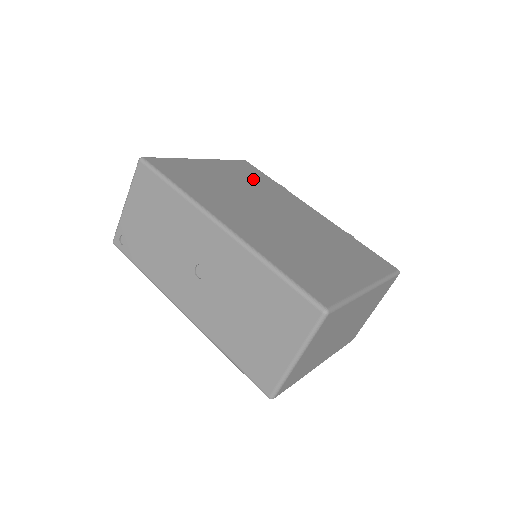
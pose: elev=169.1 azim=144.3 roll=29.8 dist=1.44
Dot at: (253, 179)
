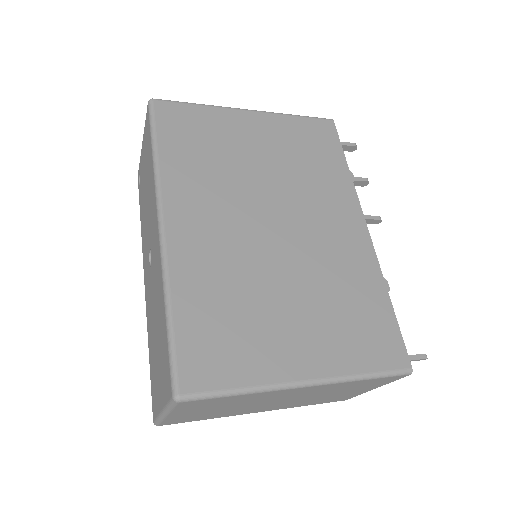
Dot at: (307, 155)
